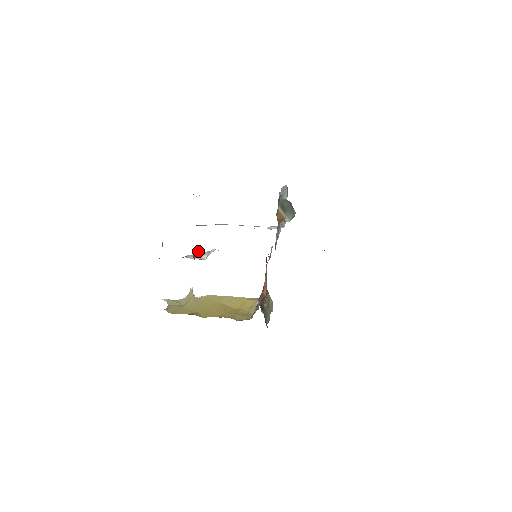
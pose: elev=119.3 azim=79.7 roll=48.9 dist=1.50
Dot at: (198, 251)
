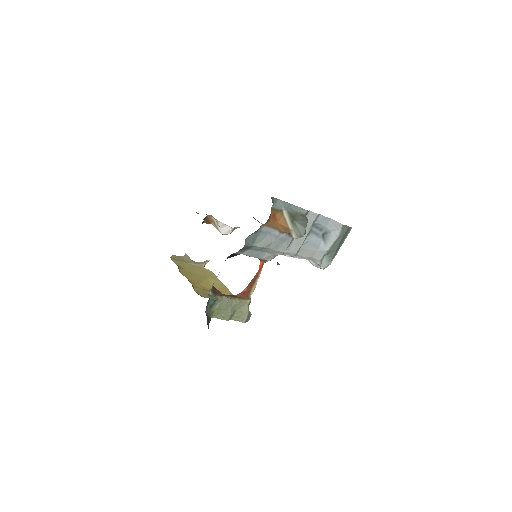
Dot at: occluded
